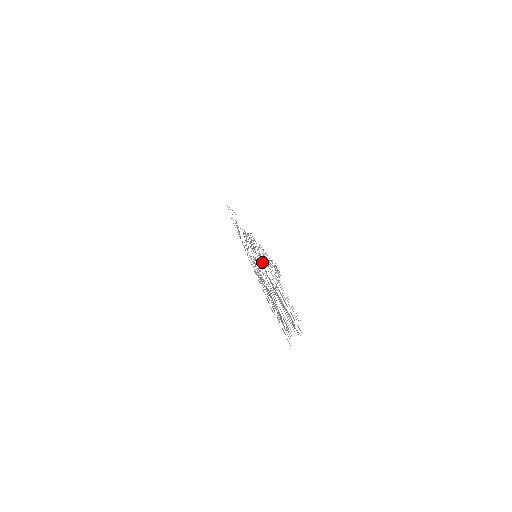
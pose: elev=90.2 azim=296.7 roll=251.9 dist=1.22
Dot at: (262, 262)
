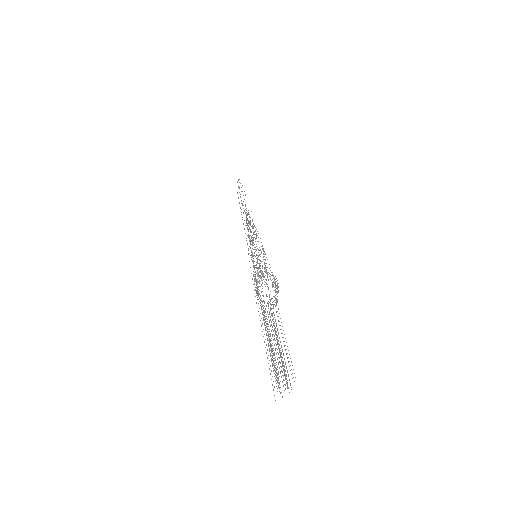
Dot at: occluded
